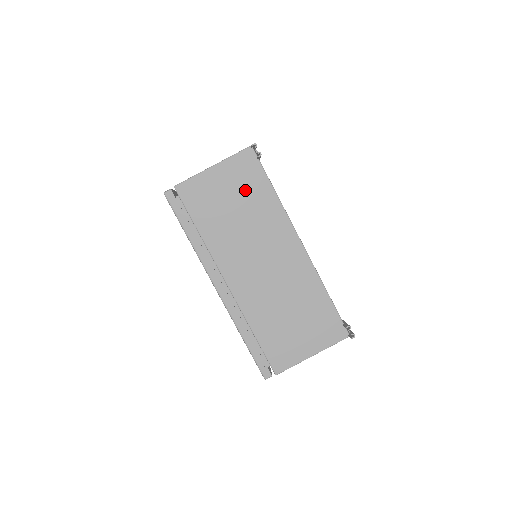
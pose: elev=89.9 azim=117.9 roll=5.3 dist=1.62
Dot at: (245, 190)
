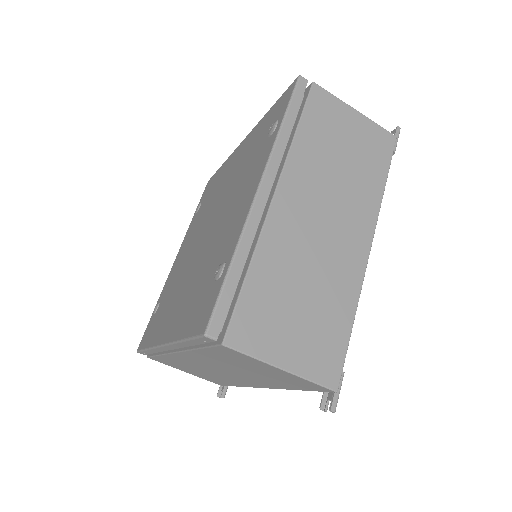
Dot at: (279, 379)
